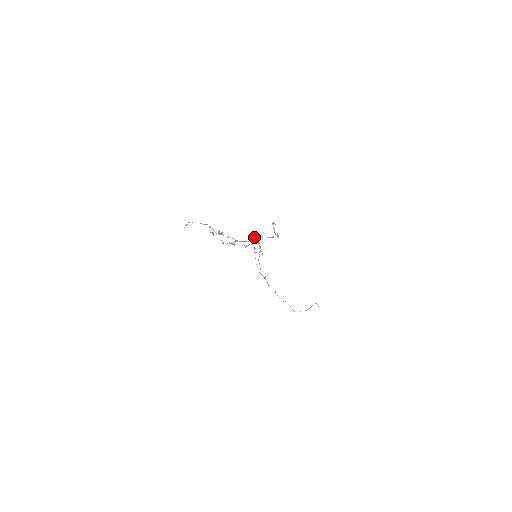
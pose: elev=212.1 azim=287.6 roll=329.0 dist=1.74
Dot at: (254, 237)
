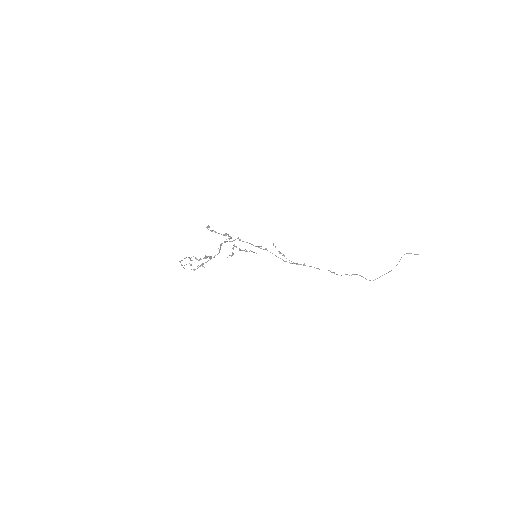
Dot at: (220, 246)
